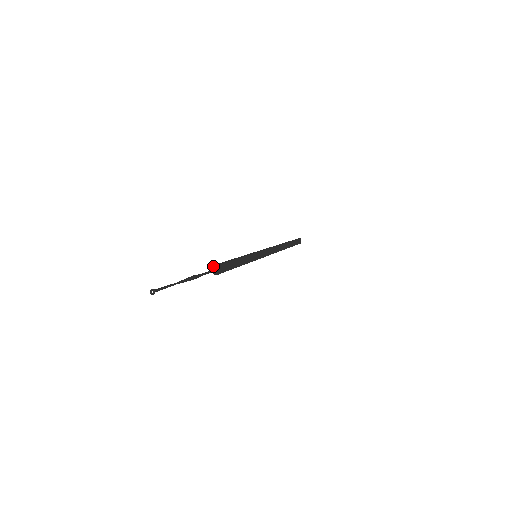
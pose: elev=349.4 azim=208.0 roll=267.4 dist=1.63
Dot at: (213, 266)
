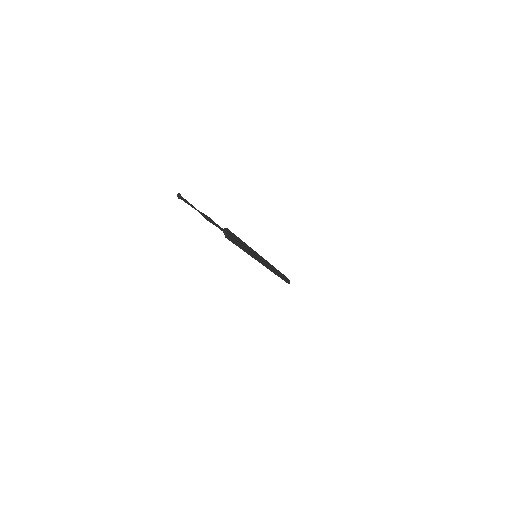
Dot at: occluded
